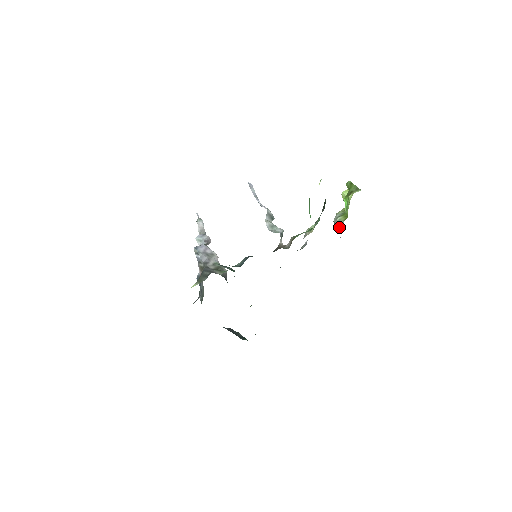
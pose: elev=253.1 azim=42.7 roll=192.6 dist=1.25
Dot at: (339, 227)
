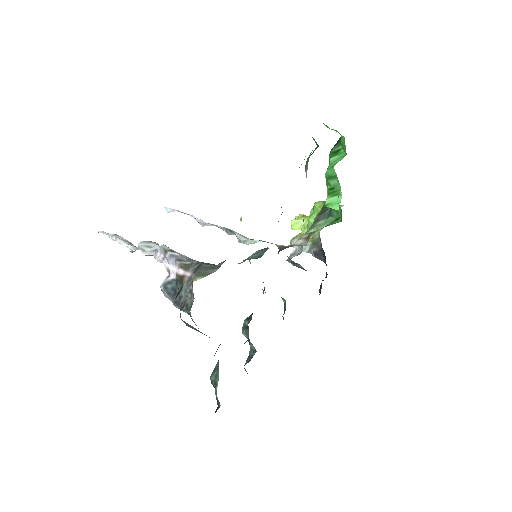
Dot at: (308, 247)
